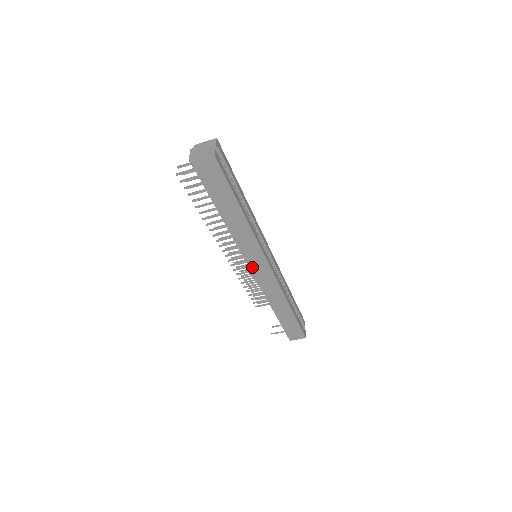
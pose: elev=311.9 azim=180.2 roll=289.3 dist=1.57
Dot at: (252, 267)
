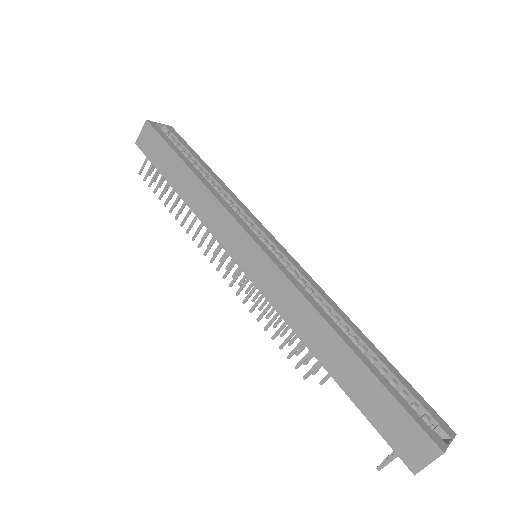
Dot at: (242, 264)
